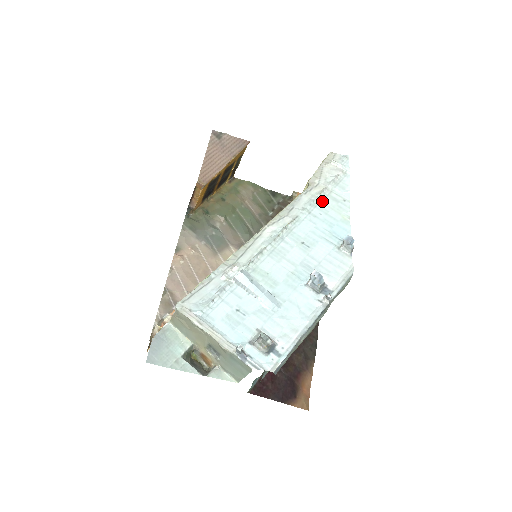
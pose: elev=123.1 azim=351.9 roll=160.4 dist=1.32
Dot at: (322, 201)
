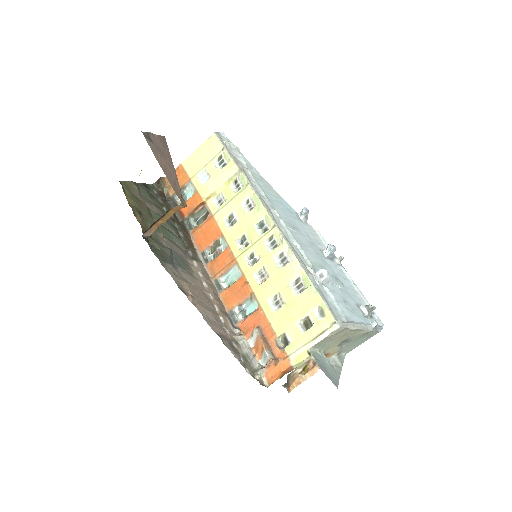
Dot at: (259, 184)
